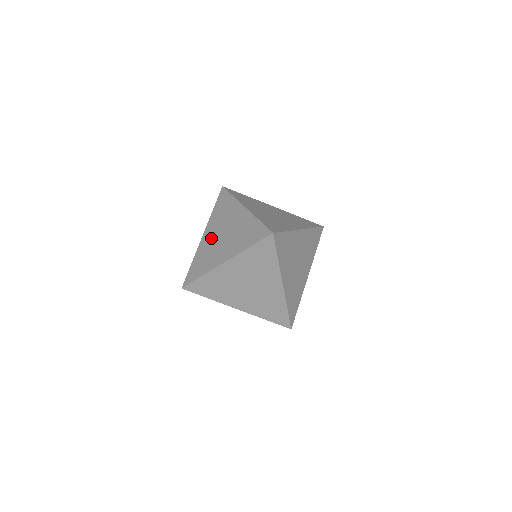
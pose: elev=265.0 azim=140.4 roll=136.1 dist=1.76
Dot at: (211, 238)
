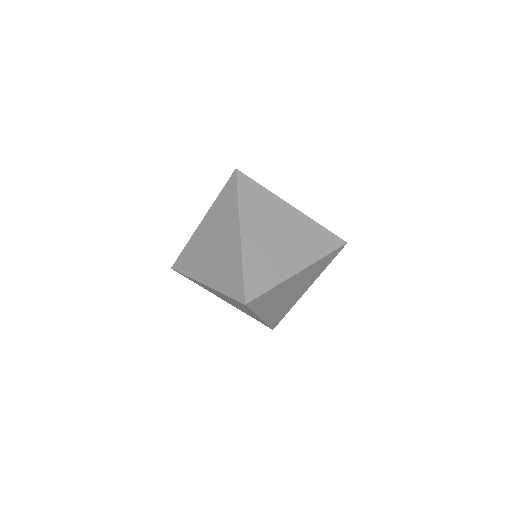
Dot at: (205, 236)
